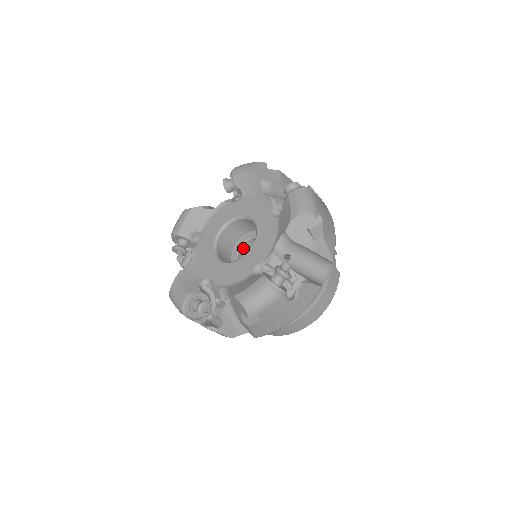
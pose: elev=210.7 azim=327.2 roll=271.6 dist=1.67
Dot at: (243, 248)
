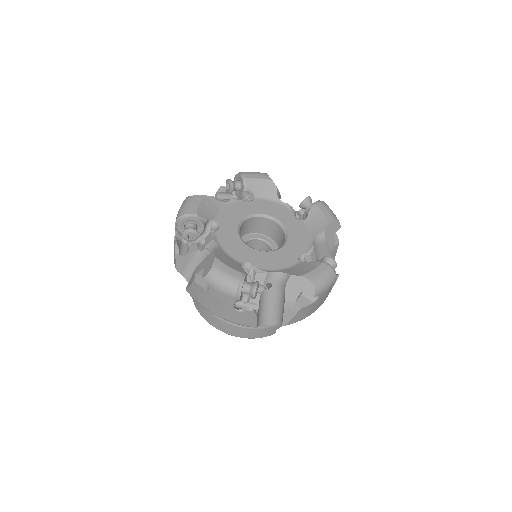
Dot at: (258, 241)
